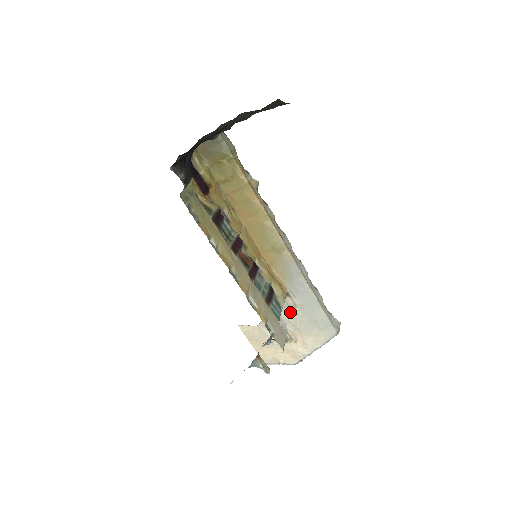
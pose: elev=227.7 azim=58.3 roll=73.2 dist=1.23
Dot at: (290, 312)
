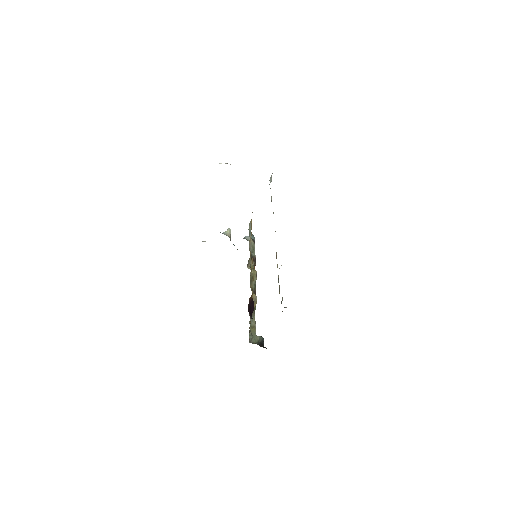
Dot at: occluded
